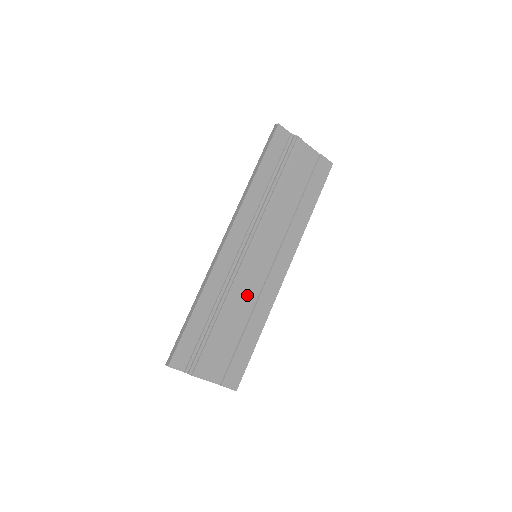
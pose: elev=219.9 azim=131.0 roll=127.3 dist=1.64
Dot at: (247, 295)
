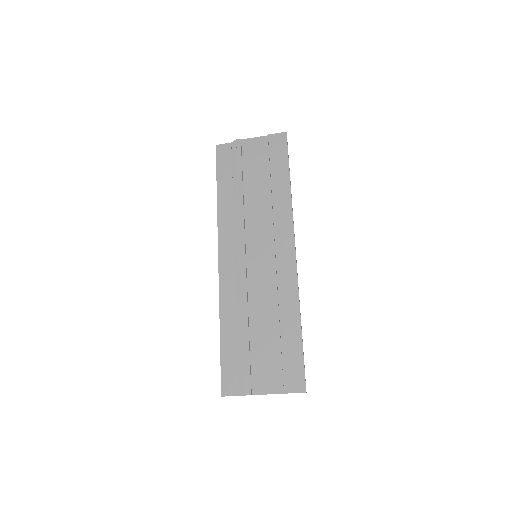
Dot at: (264, 294)
